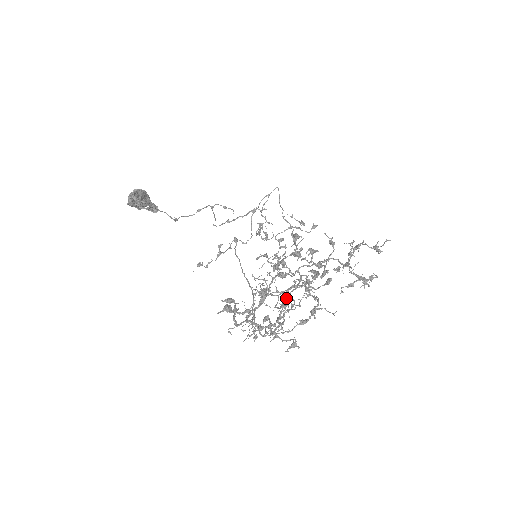
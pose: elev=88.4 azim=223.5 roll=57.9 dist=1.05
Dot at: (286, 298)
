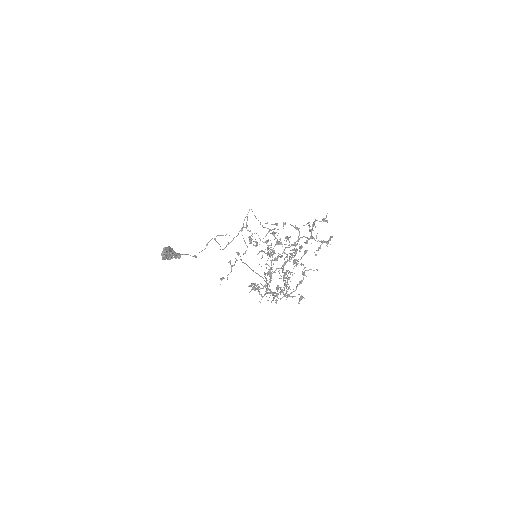
Dot at: occluded
